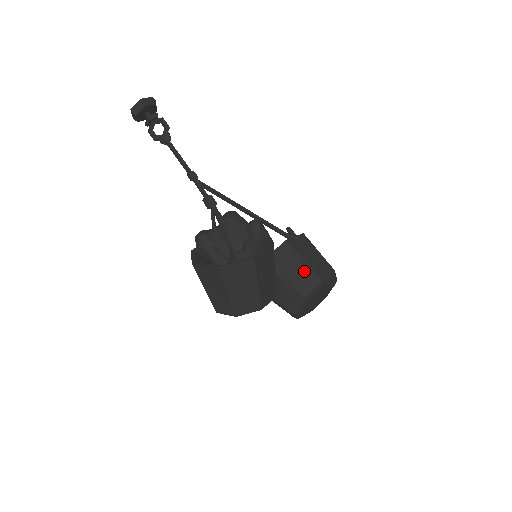
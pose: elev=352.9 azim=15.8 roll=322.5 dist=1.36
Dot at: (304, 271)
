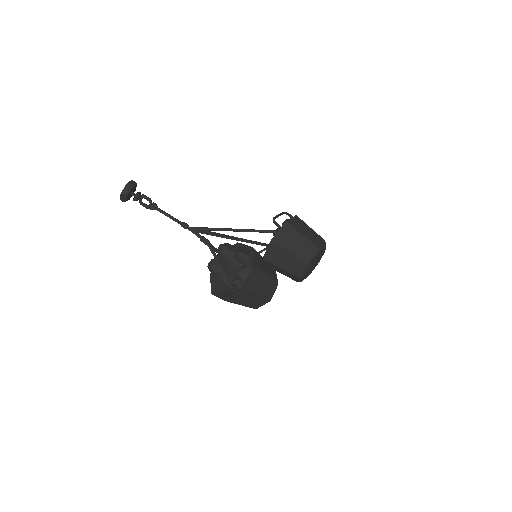
Dot at: (292, 260)
